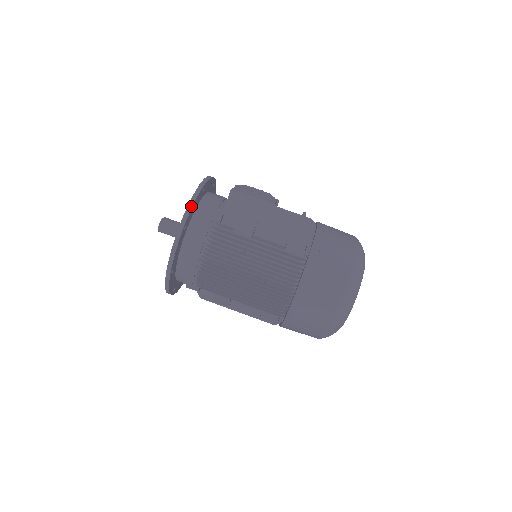
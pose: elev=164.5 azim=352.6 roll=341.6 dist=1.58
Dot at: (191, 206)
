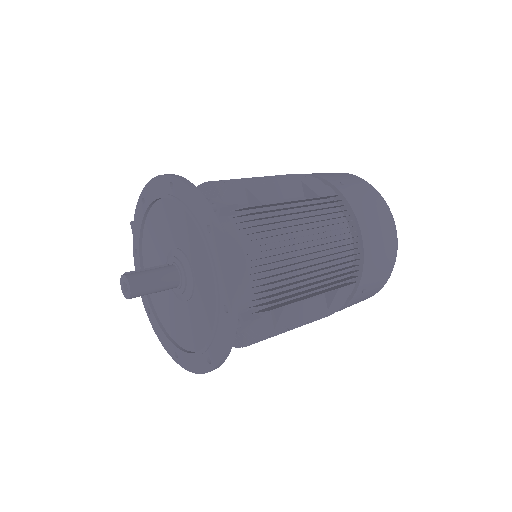
Dot at: (202, 195)
